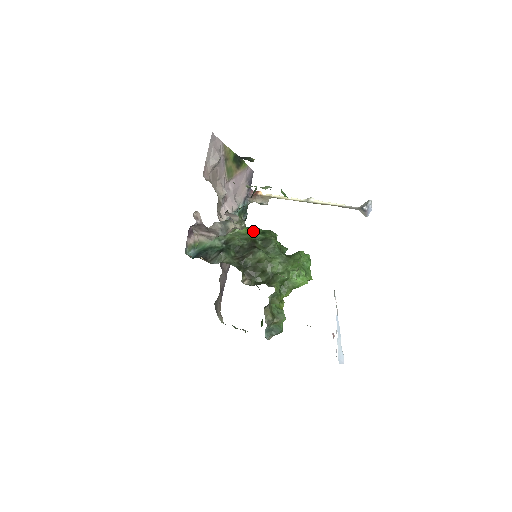
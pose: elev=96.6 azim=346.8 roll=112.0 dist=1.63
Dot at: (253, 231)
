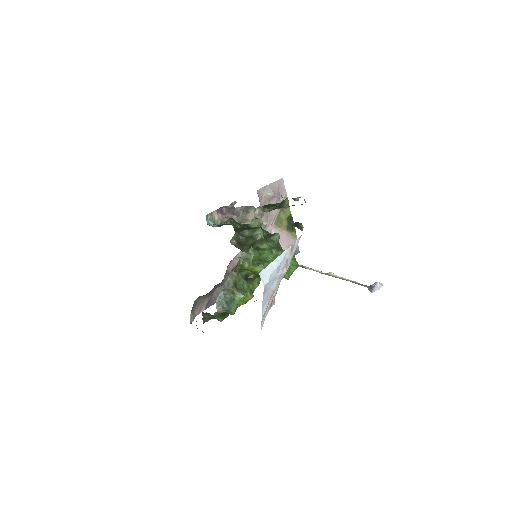
Dot at: (266, 231)
